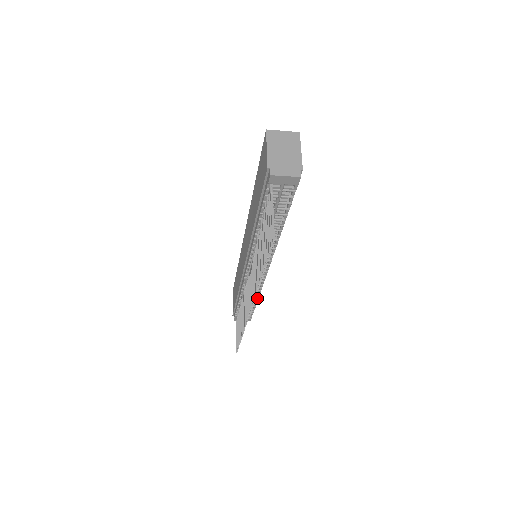
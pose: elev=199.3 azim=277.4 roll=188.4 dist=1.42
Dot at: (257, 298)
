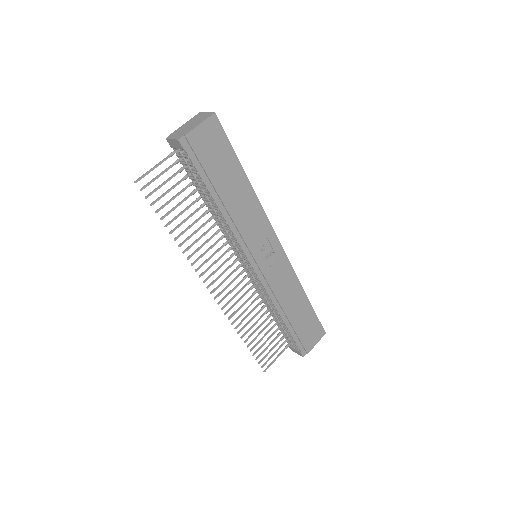
Dot at: (280, 316)
